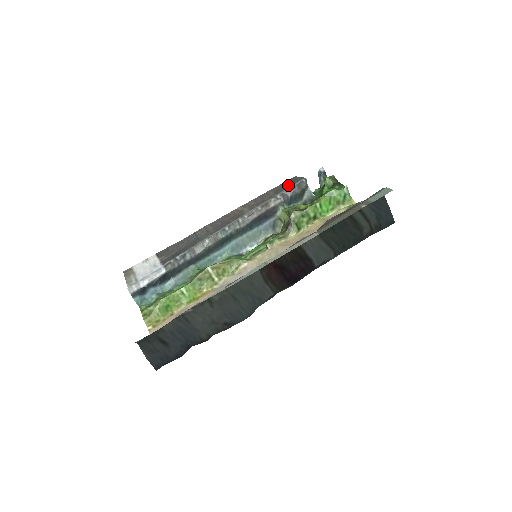
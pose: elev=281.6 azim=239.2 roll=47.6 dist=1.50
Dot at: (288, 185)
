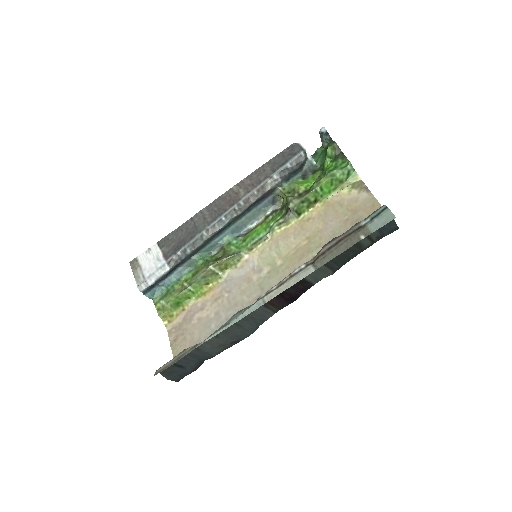
Dot at: (285, 159)
